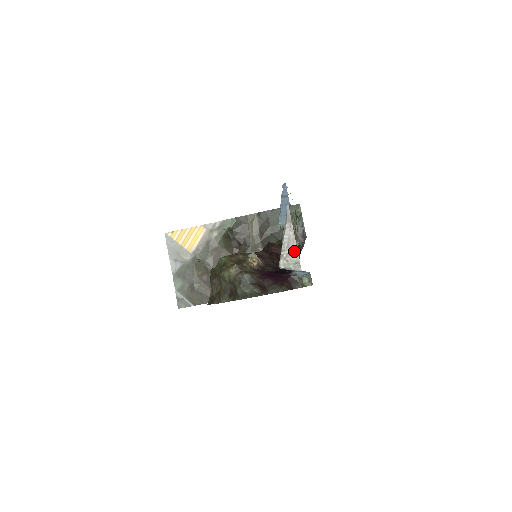
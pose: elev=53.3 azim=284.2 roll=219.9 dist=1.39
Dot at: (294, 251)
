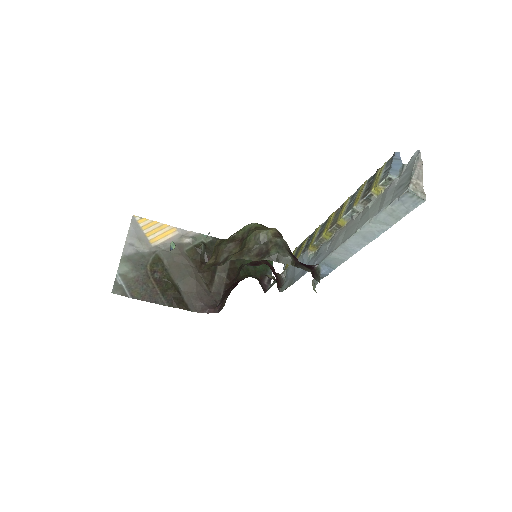
Dot at: (421, 184)
